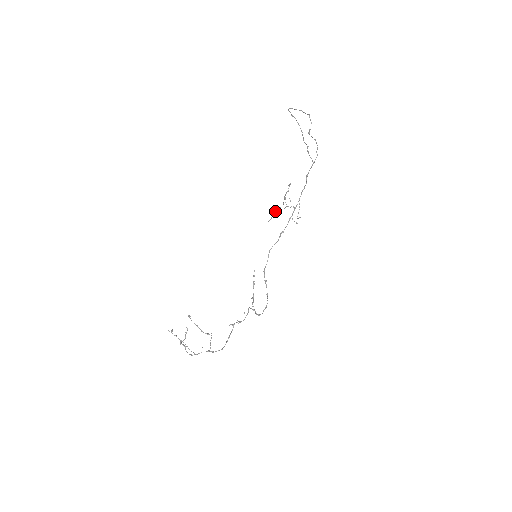
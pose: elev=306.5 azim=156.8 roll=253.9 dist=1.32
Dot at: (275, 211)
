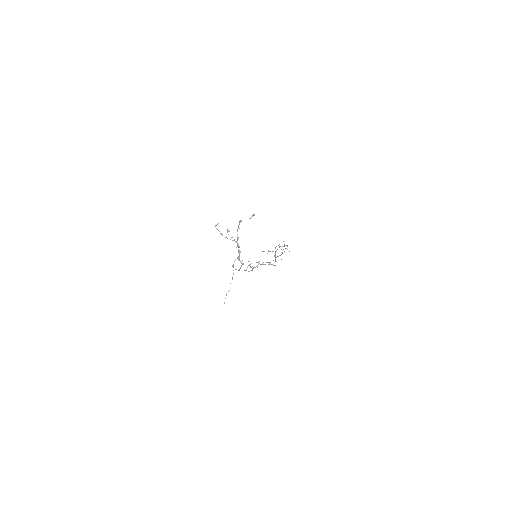
Dot at: occluded
